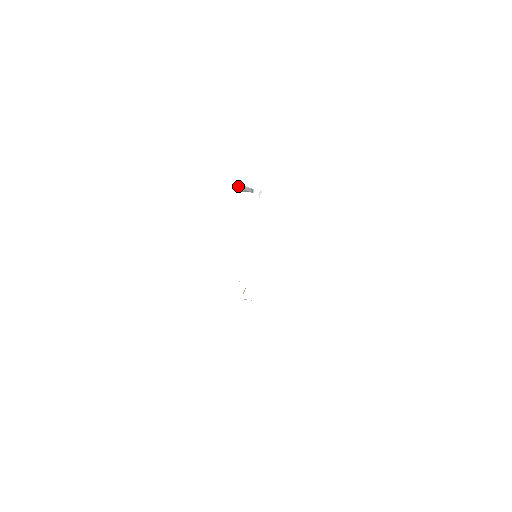
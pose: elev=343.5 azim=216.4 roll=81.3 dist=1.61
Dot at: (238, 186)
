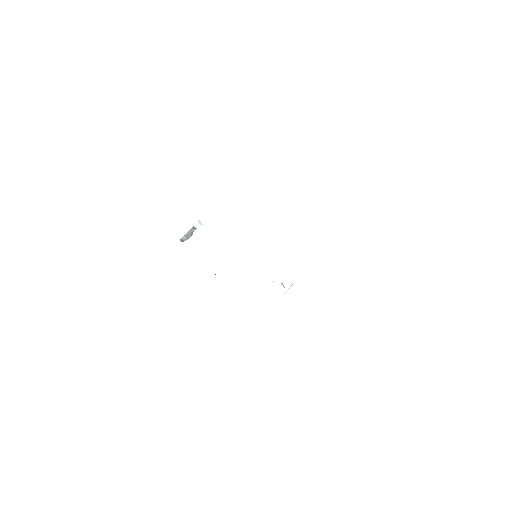
Dot at: (184, 238)
